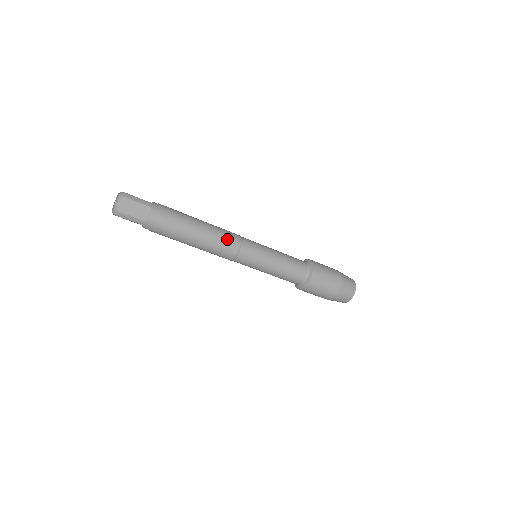
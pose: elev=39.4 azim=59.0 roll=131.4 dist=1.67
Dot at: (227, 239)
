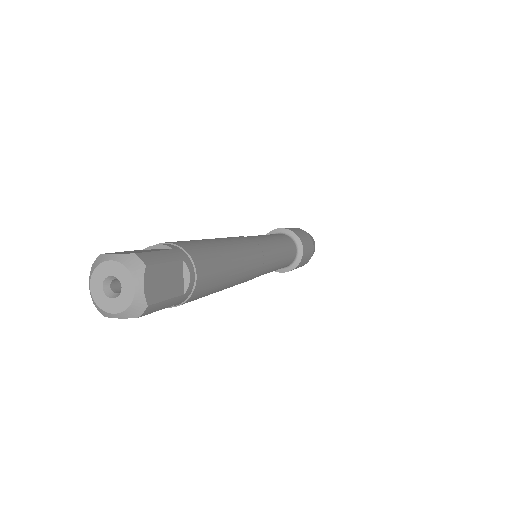
Dot at: occluded
